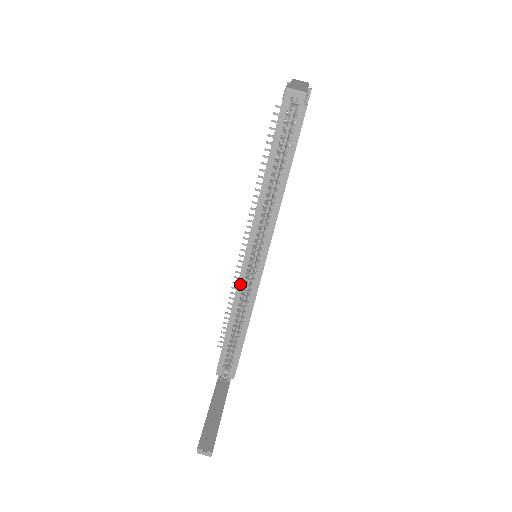
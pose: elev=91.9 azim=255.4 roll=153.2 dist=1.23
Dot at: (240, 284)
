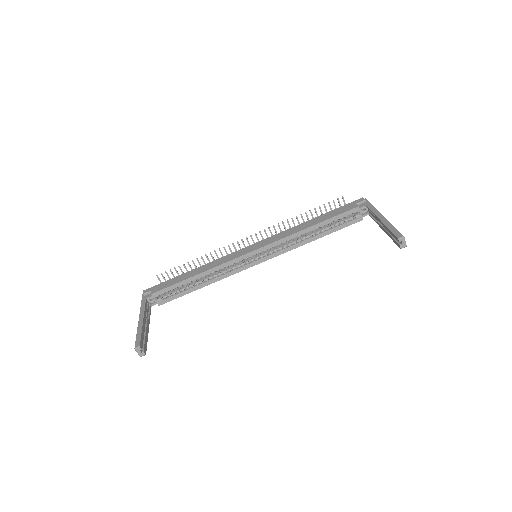
Dot at: (231, 262)
